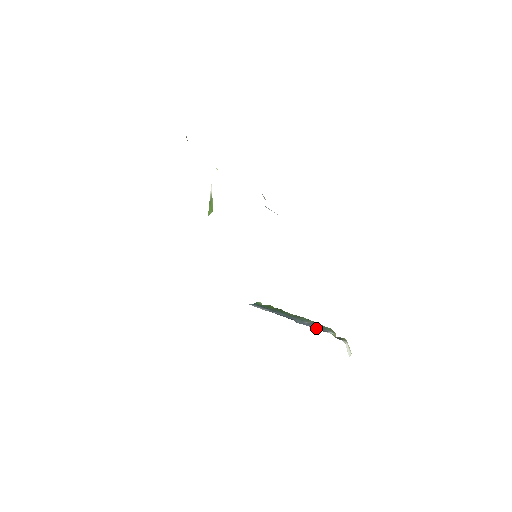
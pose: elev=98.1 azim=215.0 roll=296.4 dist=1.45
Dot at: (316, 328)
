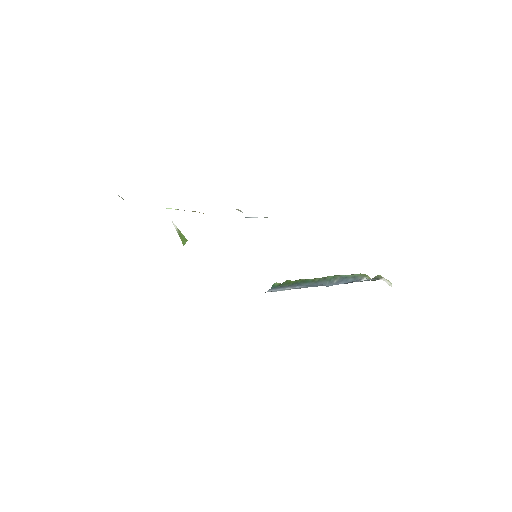
Dot at: (349, 282)
